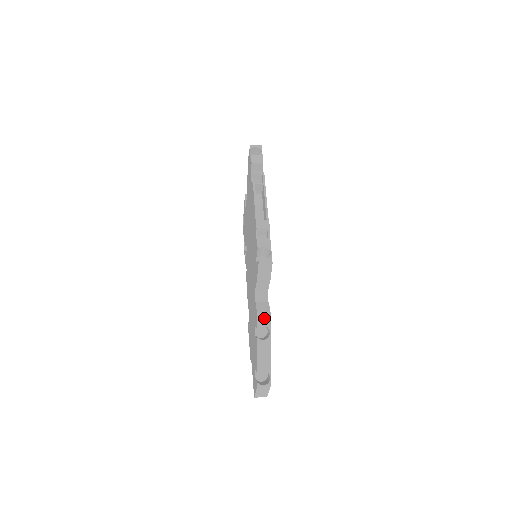
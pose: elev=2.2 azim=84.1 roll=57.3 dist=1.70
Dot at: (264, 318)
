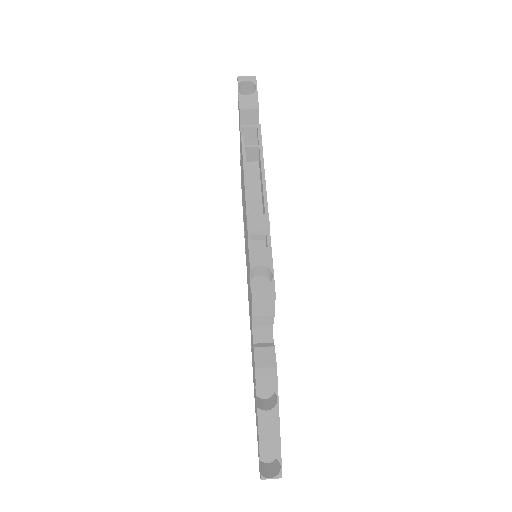
Dot at: (267, 377)
